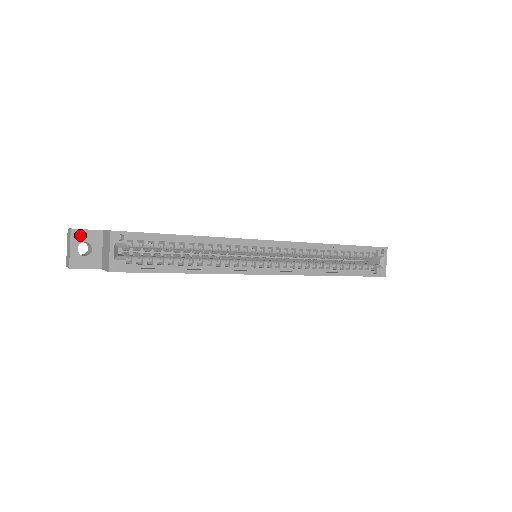
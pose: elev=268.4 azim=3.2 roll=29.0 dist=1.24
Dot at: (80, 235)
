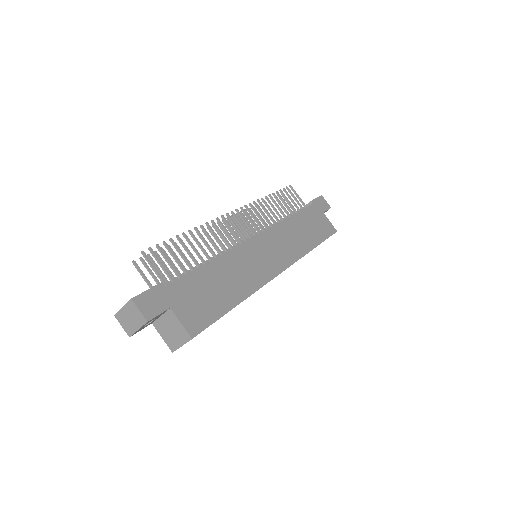
Dot at: (151, 320)
